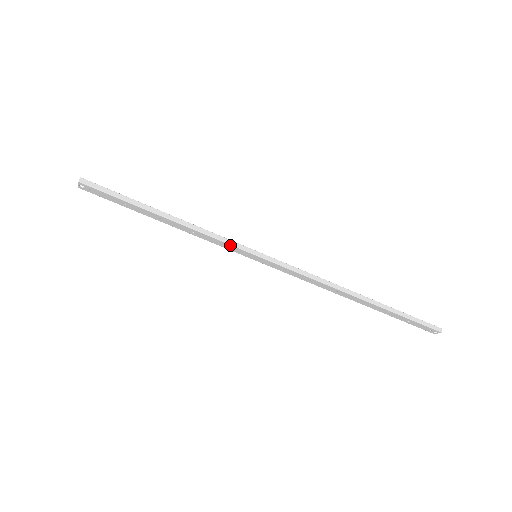
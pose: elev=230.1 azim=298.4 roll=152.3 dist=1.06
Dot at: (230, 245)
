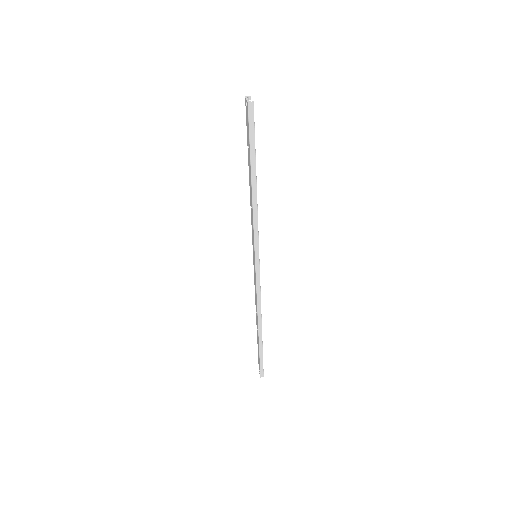
Dot at: (254, 238)
